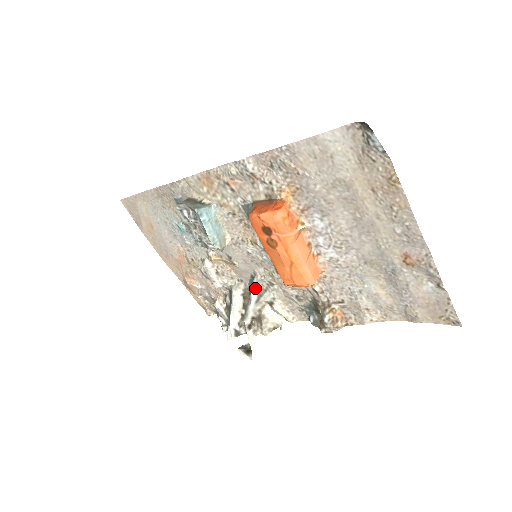
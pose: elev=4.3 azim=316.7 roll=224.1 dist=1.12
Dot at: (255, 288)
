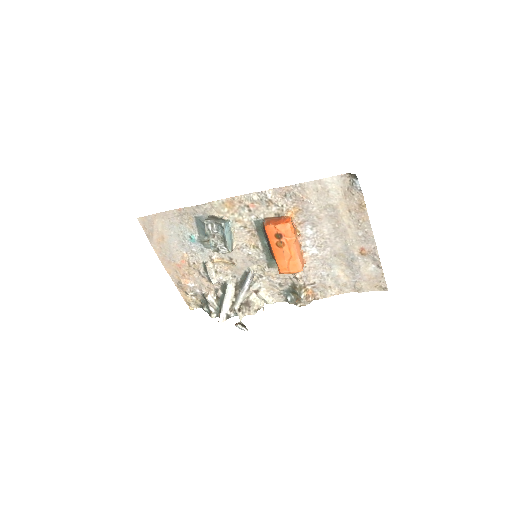
Dot at: (250, 280)
